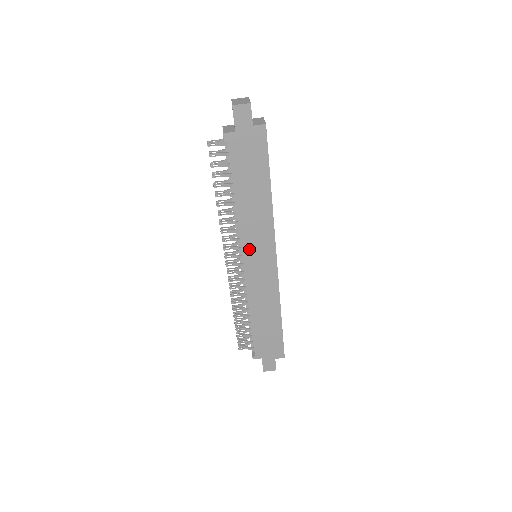
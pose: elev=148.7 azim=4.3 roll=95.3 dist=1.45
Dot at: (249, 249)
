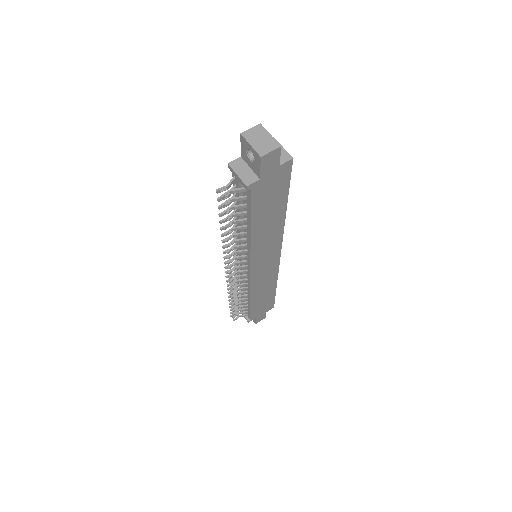
Dot at: (257, 260)
